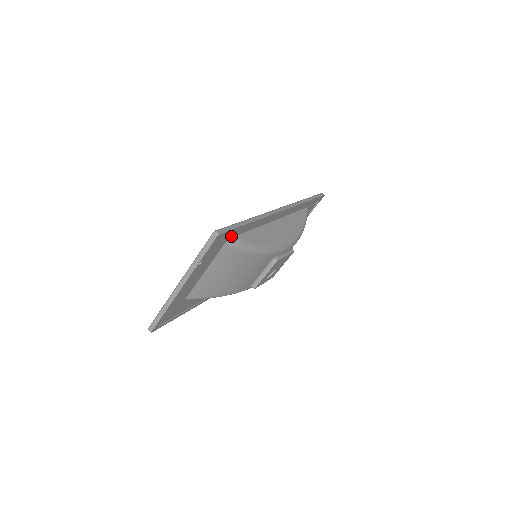
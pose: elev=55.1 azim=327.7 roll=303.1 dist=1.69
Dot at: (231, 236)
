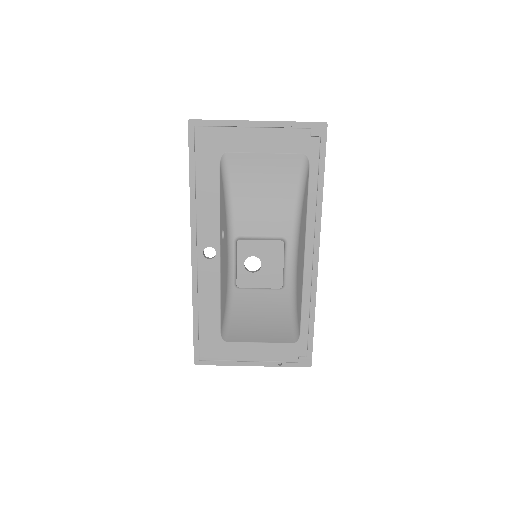
Dot at: (312, 159)
